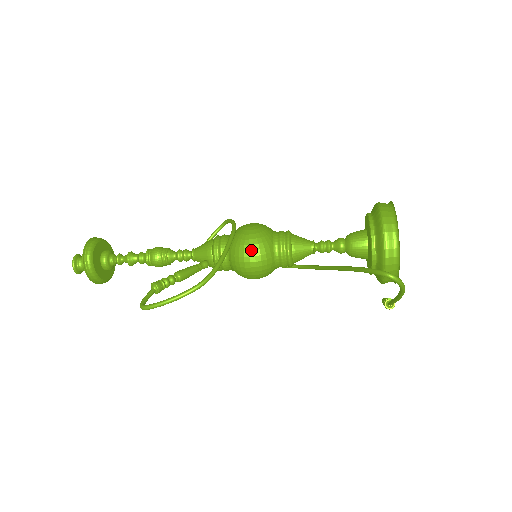
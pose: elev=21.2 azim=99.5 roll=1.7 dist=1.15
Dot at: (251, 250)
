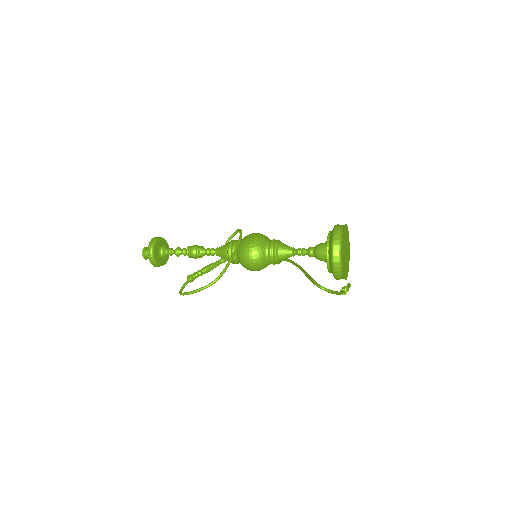
Dot at: (250, 255)
